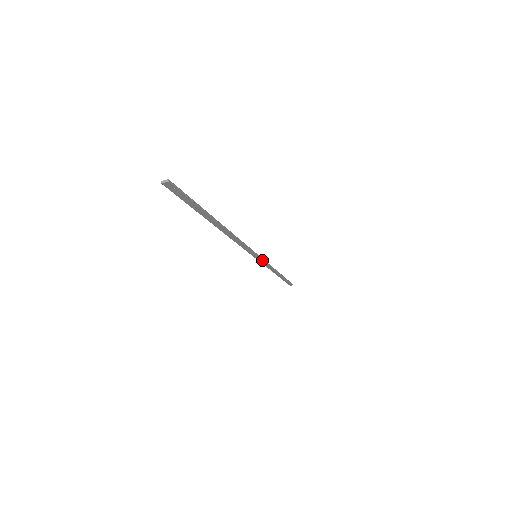
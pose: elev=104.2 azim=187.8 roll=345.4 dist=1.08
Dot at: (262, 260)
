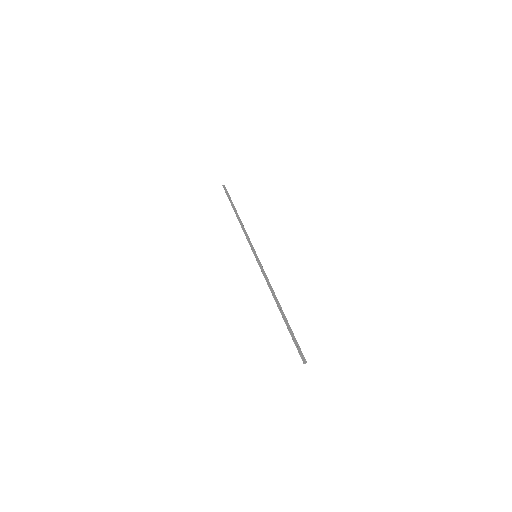
Dot at: (253, 248)
